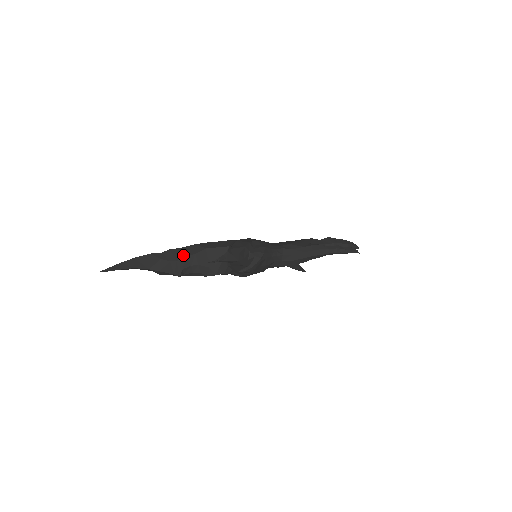
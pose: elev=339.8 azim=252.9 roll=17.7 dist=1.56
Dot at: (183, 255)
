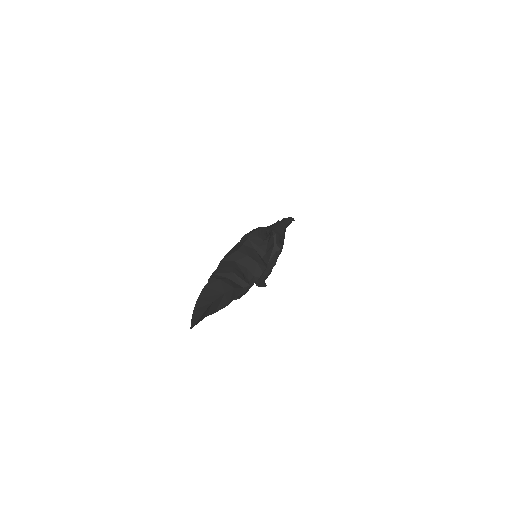
Dot at: (229, 267)
